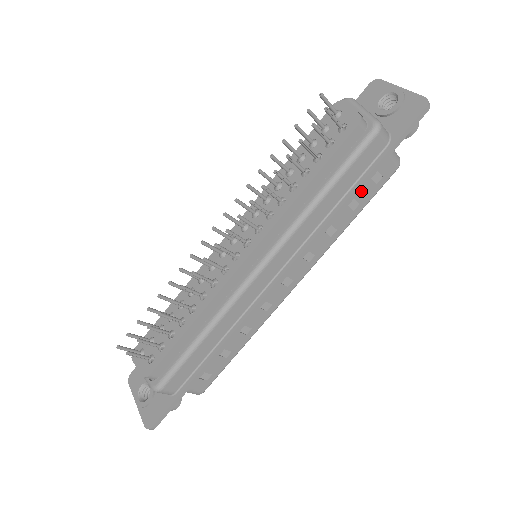
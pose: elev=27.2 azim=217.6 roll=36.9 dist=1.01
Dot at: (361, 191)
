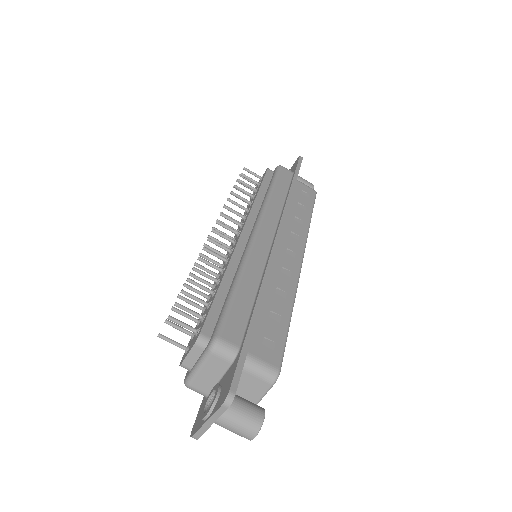
Dot at: (300, 199)
